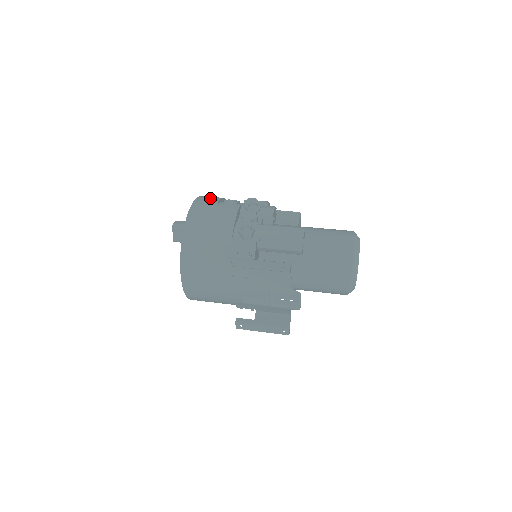
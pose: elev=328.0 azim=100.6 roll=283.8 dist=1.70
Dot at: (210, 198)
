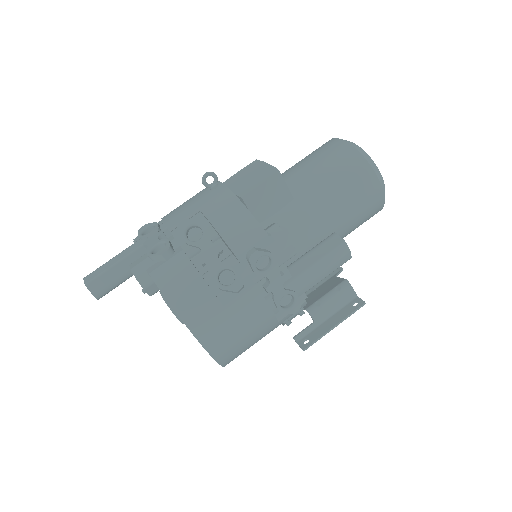
Dot at: (197, 301)
